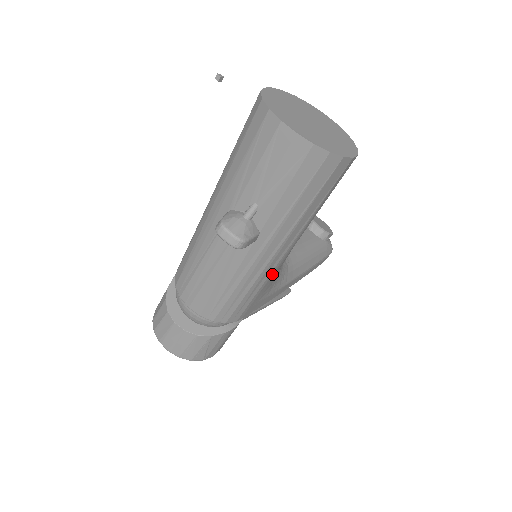
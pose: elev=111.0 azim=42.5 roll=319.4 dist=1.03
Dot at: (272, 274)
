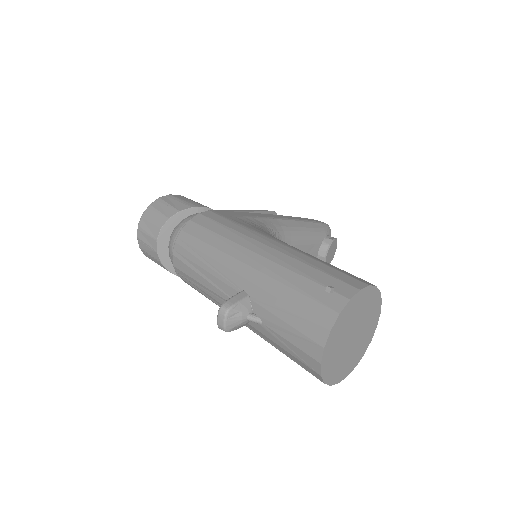
Dot at: occluded
